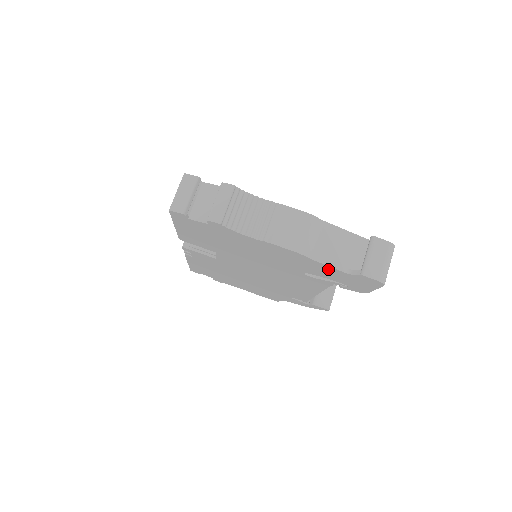
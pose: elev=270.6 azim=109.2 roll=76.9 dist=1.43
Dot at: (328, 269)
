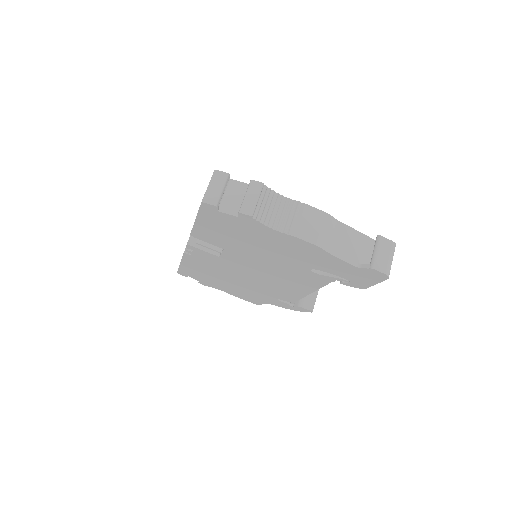
Dot at: (340, 263)
